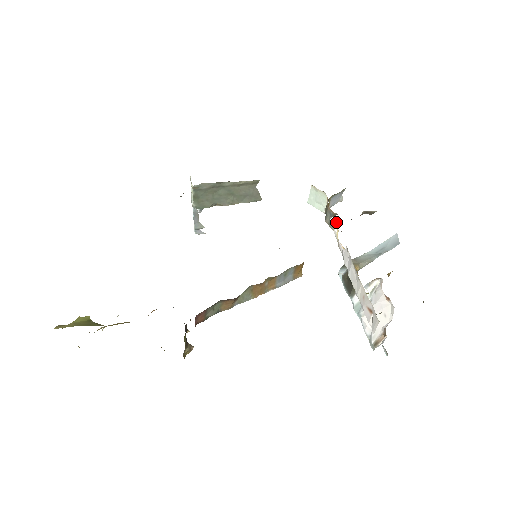
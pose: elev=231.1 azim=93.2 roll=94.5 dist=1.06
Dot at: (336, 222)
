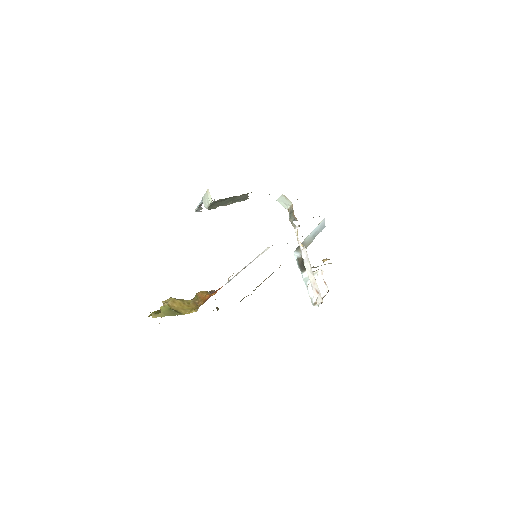
Dot at: (298, 226)
